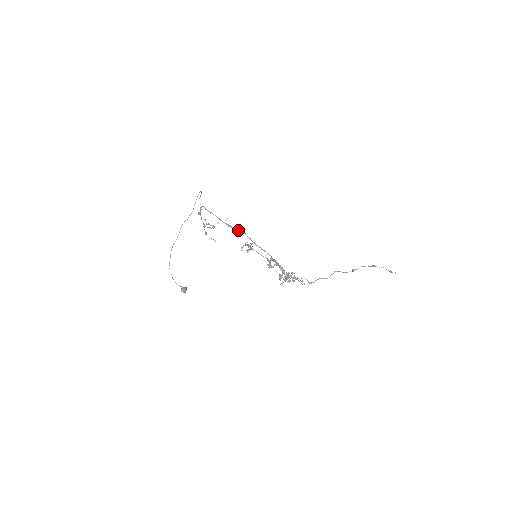
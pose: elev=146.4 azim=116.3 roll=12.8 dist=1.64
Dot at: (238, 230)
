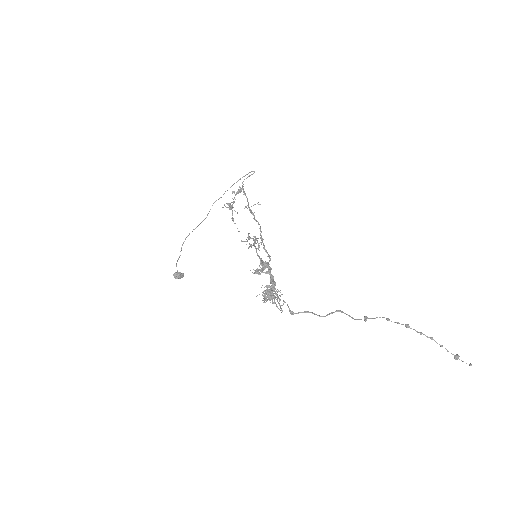
Dot at: (255, 219)
